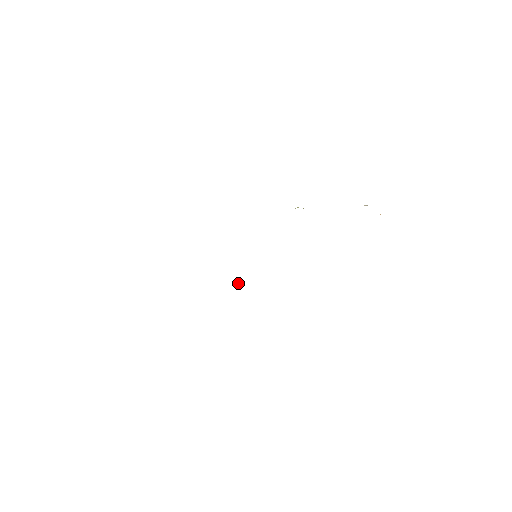
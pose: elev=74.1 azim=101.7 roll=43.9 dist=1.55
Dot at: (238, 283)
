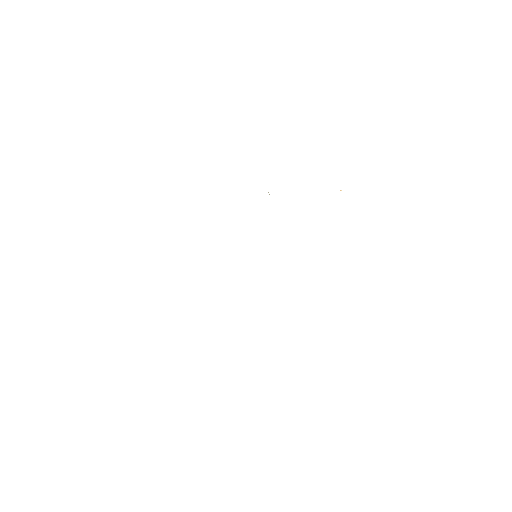
Dot at: occluded
